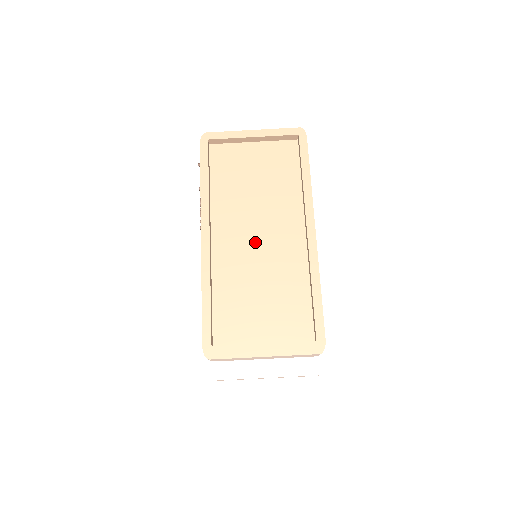
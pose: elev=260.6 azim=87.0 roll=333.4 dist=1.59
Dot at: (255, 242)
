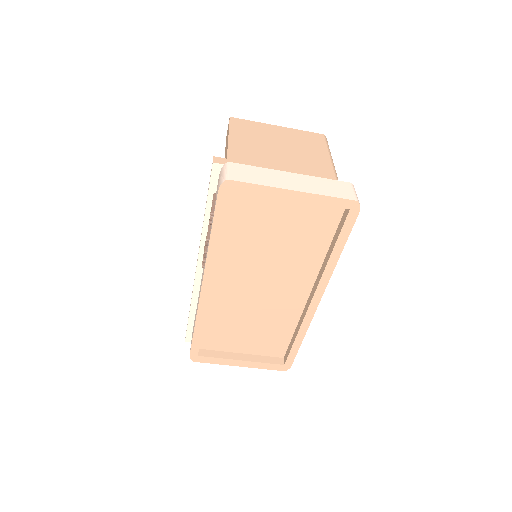
Dot at: (257, 291)
